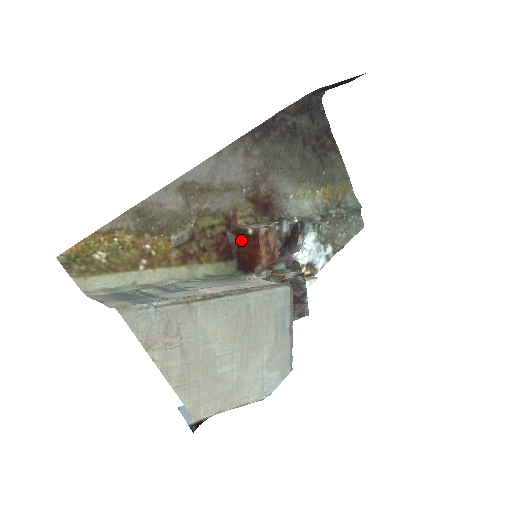
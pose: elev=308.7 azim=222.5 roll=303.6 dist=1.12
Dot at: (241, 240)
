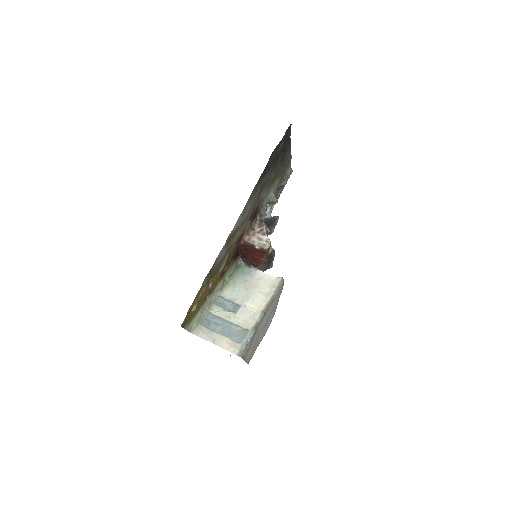
Dot at: (247, 249)
